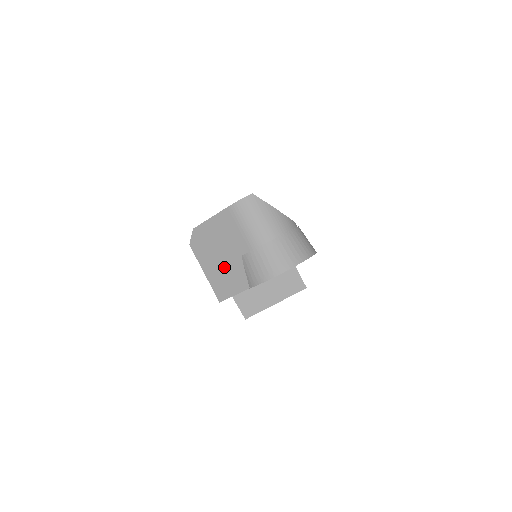
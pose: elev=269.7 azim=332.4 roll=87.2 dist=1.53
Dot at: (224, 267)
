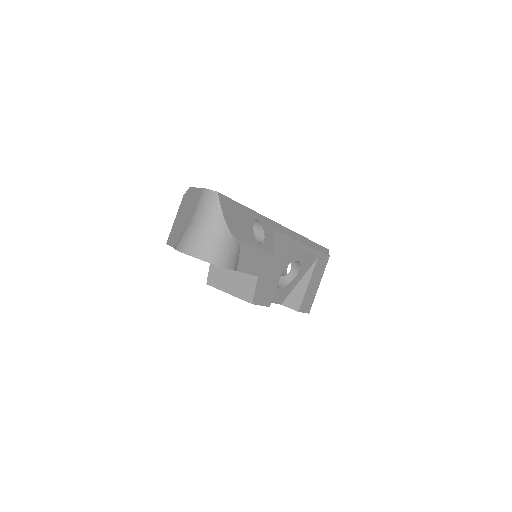
Dot at: (179, 224)
